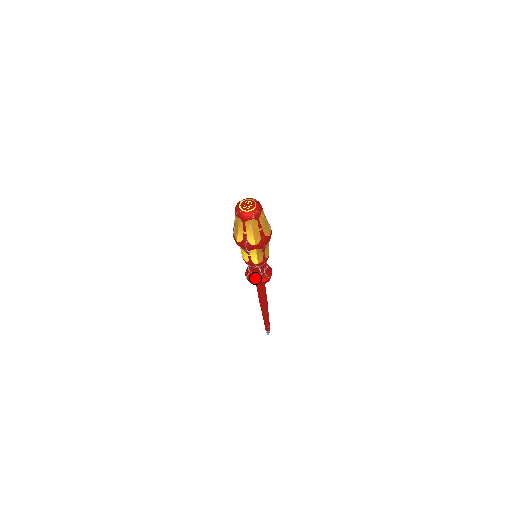
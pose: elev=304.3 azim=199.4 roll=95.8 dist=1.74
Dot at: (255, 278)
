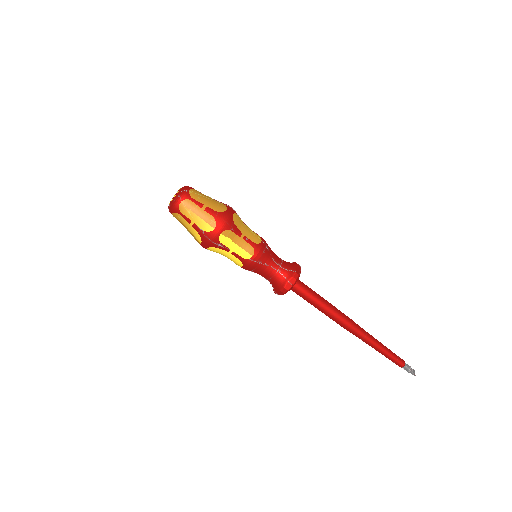
Dot at: (278, 283)
